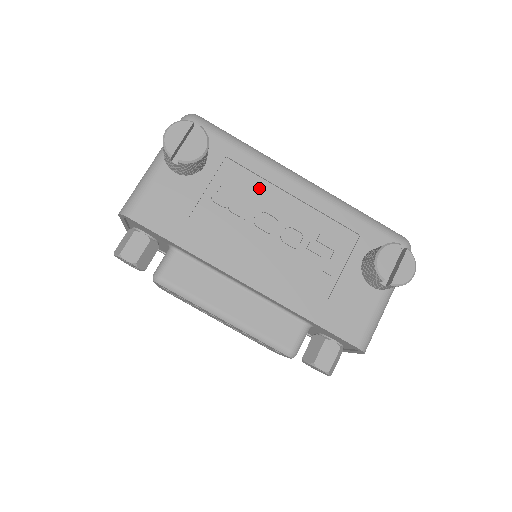
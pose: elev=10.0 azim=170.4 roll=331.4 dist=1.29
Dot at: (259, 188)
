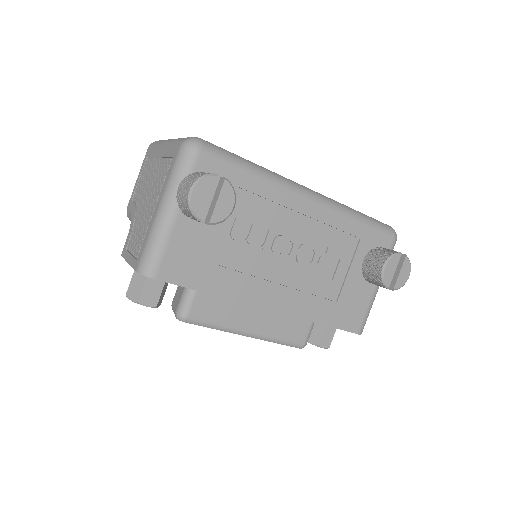
Dot at: (273, 214)
